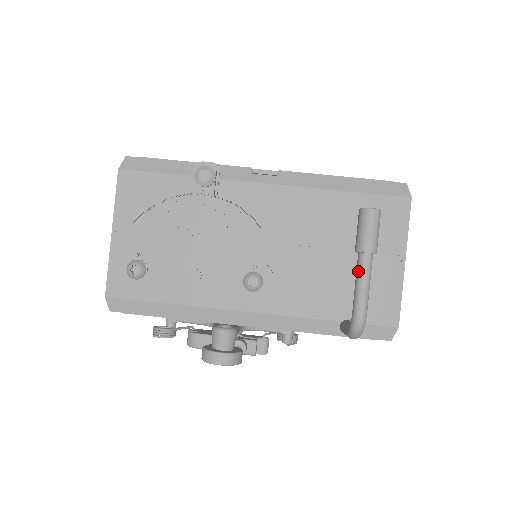
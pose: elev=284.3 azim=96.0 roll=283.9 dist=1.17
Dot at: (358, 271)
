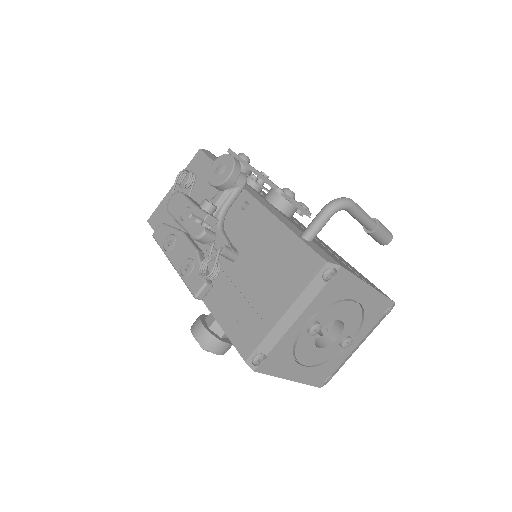
Dot at: occluded
